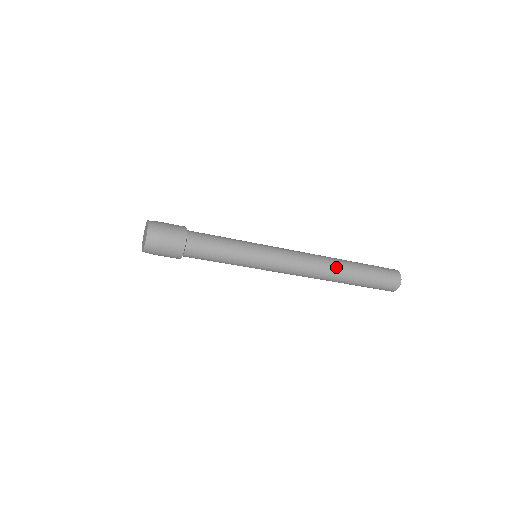
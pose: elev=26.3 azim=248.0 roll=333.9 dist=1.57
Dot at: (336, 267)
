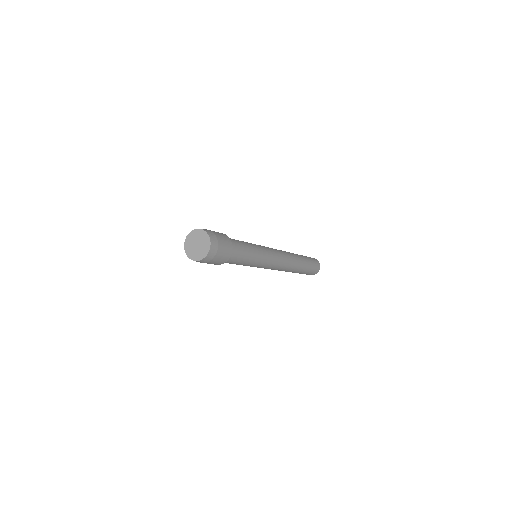
Dot at: (296, 258)
